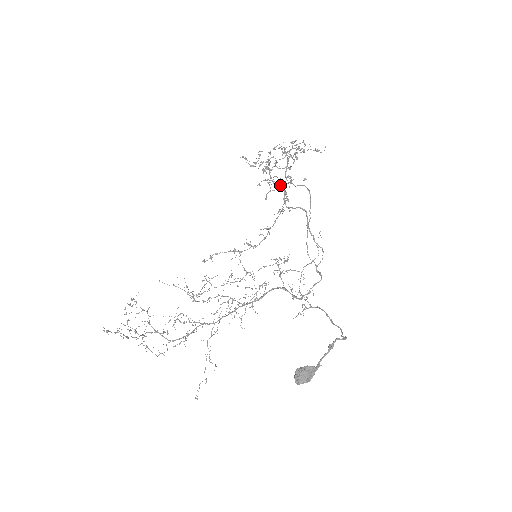
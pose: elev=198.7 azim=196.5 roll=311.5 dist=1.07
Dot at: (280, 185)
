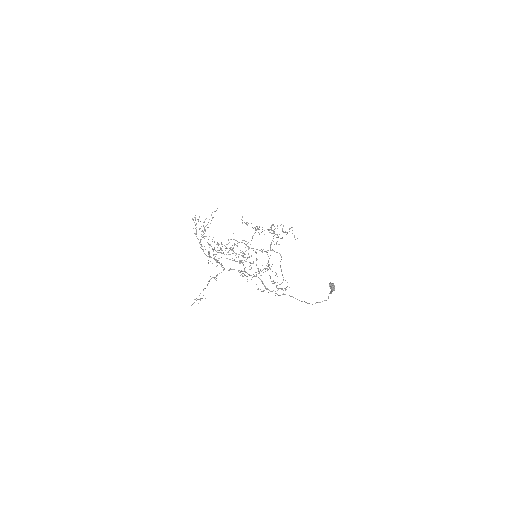
Dot at: (248, 246)
